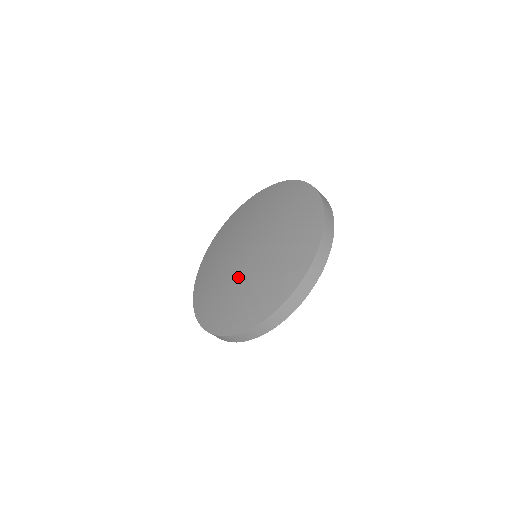
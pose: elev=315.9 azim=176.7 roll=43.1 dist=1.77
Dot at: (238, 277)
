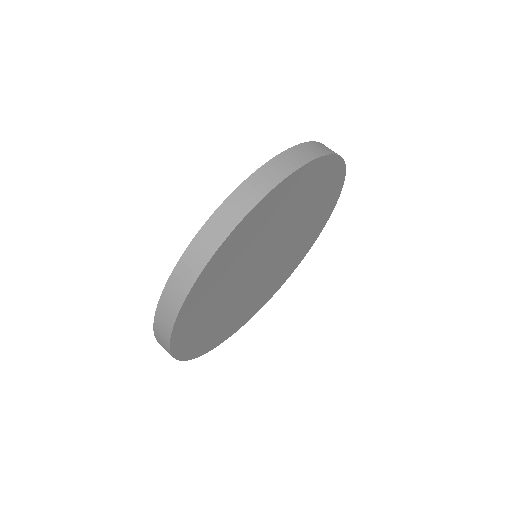
Dot at: occluded
